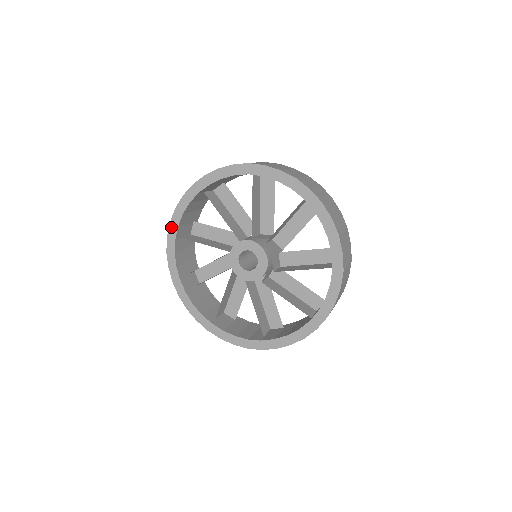
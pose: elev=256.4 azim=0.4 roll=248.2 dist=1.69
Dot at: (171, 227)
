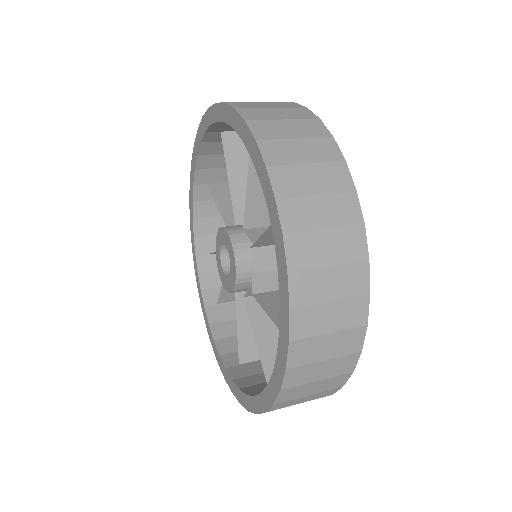
Dot at: (192, 240)
